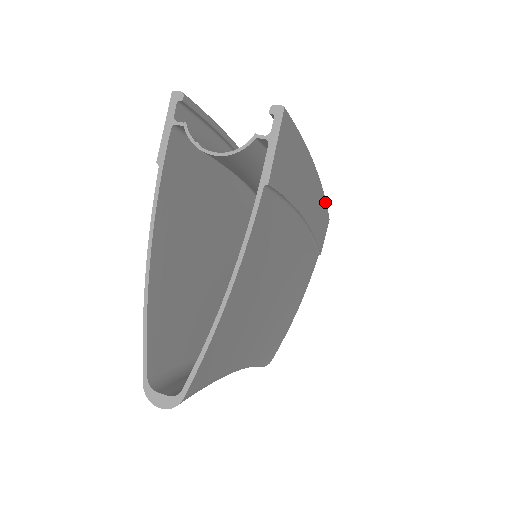
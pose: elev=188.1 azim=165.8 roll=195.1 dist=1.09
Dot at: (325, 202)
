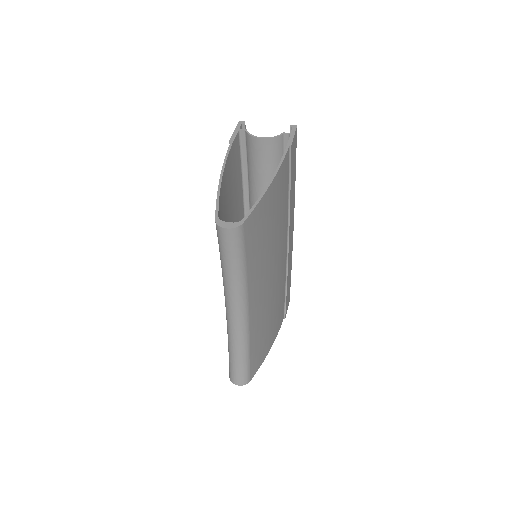
Dot at: (291, 269)
